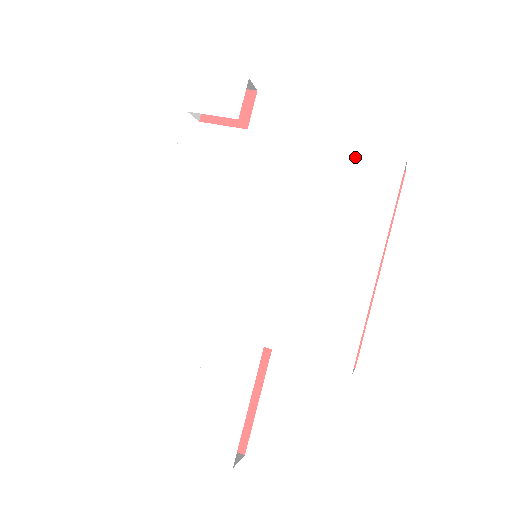
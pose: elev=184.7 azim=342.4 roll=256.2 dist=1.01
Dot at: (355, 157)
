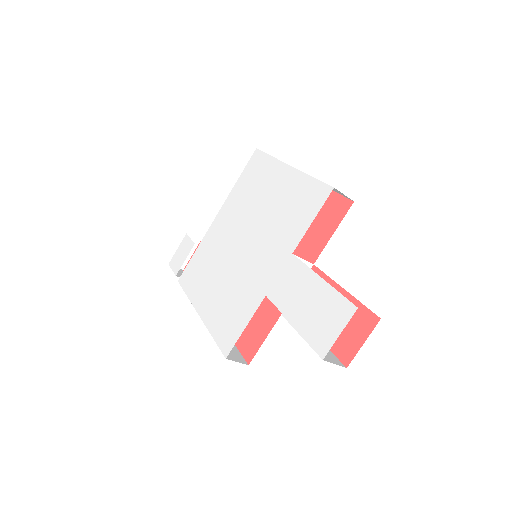
Dot at: (241, 176)
